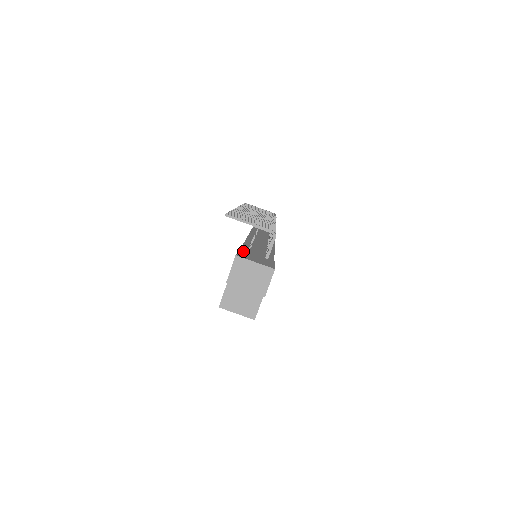
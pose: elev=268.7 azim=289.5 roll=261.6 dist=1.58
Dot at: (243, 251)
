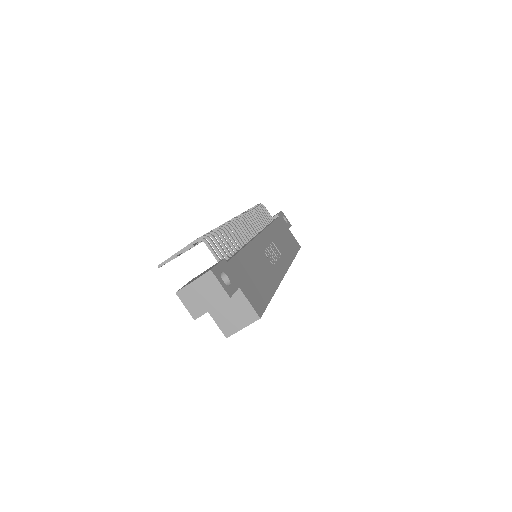
Dot at: occluded
